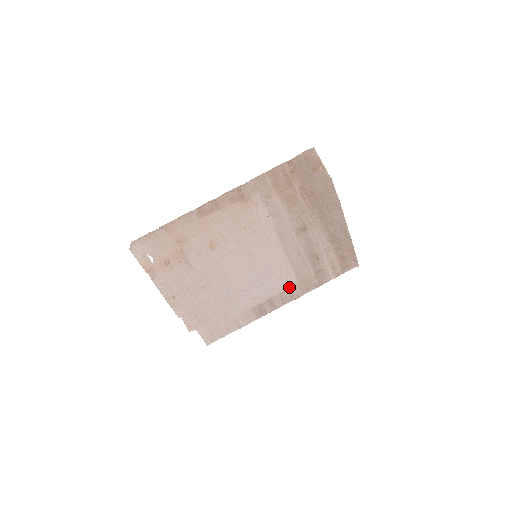
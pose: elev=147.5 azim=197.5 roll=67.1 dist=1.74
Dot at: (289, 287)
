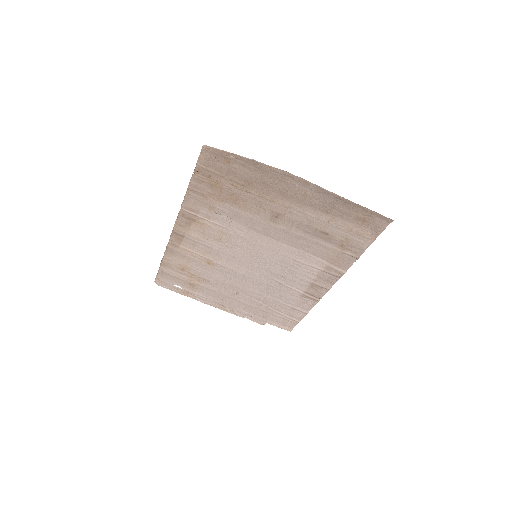
Dot at: (321, 269)
